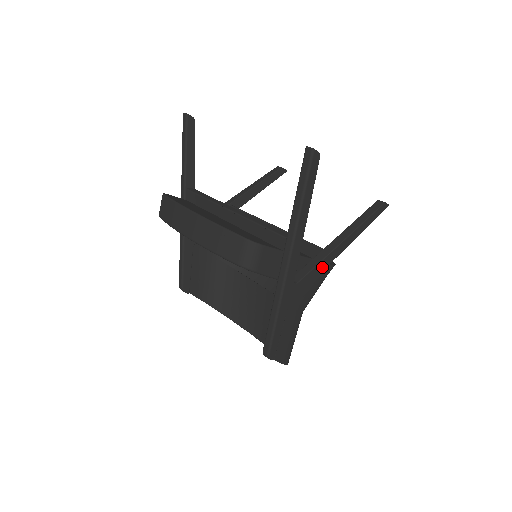
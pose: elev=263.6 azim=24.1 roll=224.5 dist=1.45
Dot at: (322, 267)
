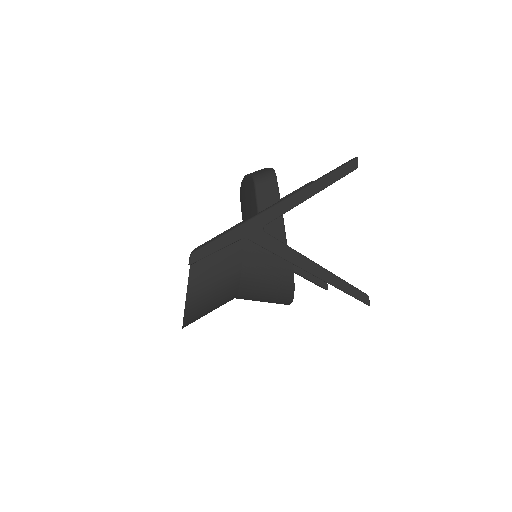
Dot at: (287, 255)
